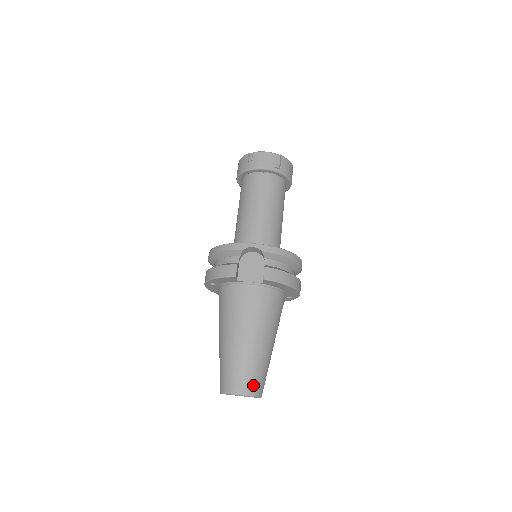
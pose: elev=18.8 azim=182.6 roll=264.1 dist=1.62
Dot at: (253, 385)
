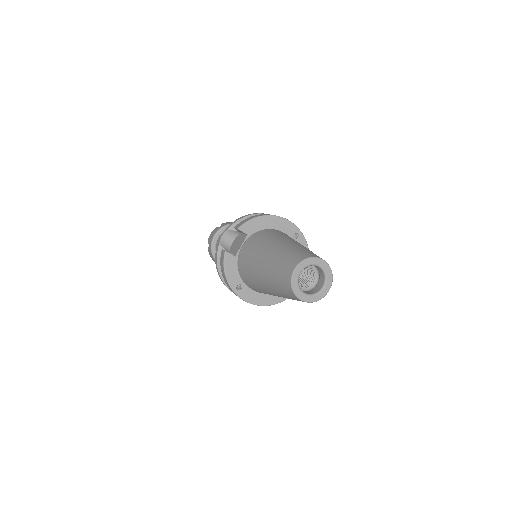
Dot at: (298, 257)
